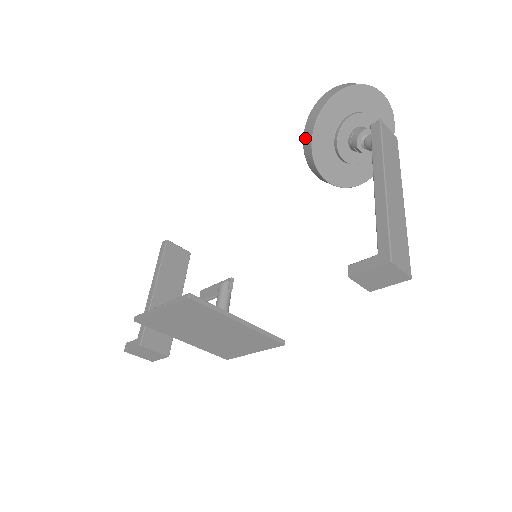
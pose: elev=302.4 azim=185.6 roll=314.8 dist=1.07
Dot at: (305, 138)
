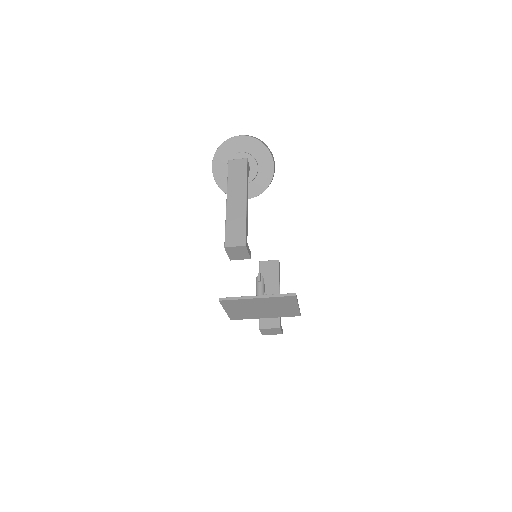
Dot at: occluded
